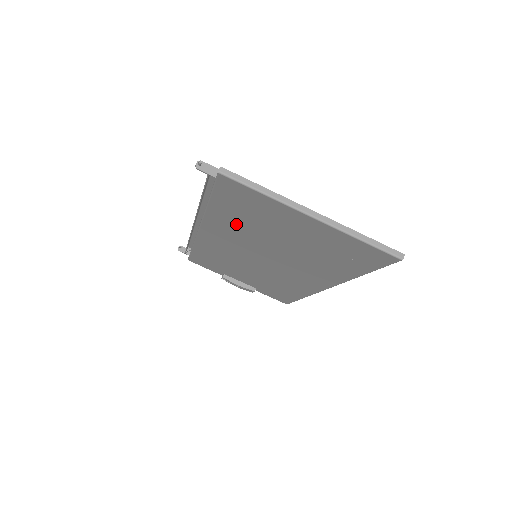
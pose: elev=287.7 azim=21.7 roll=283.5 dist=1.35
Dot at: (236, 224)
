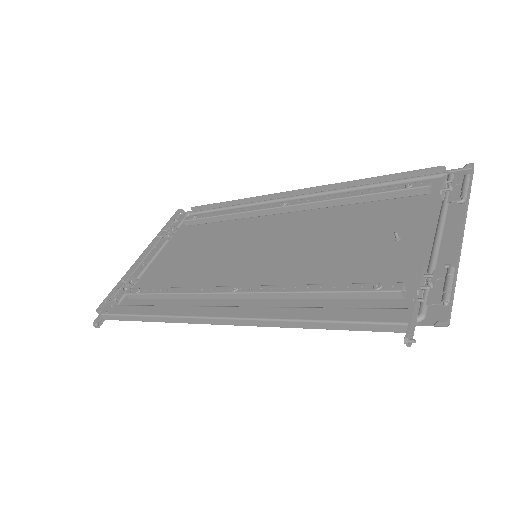
Dot at: occluded
